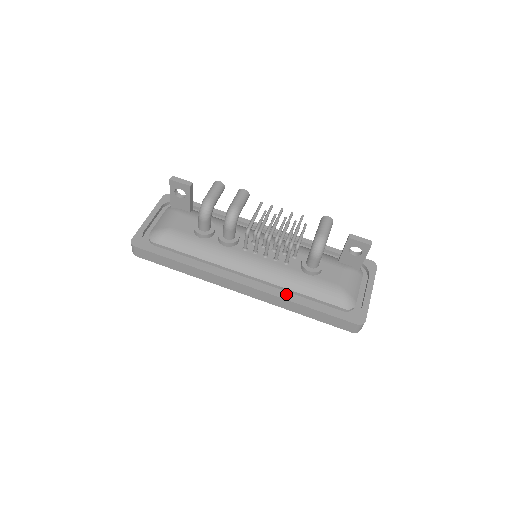
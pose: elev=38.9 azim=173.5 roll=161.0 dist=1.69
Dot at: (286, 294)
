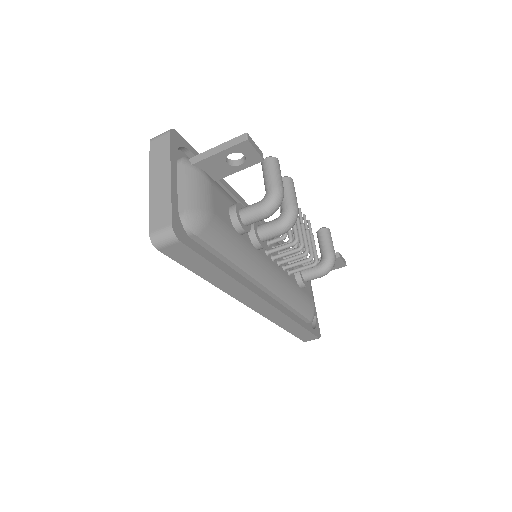
Dot at: occluded
